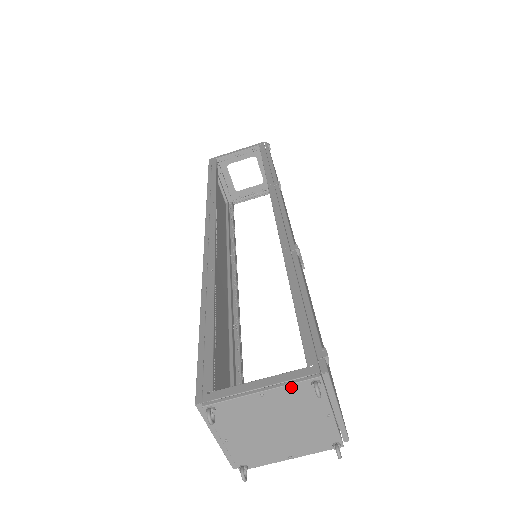
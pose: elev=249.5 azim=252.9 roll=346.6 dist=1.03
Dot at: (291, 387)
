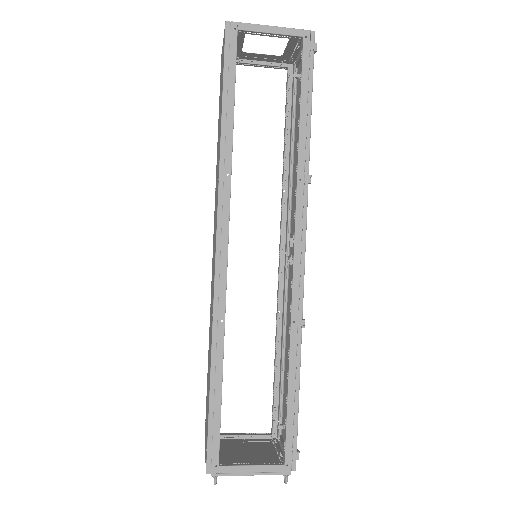
Dot at: (271, 474)
